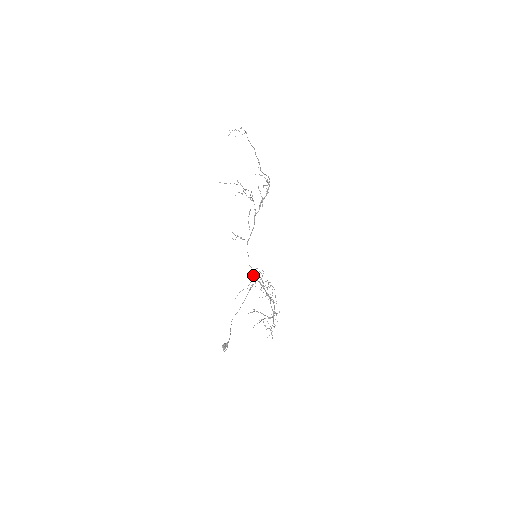
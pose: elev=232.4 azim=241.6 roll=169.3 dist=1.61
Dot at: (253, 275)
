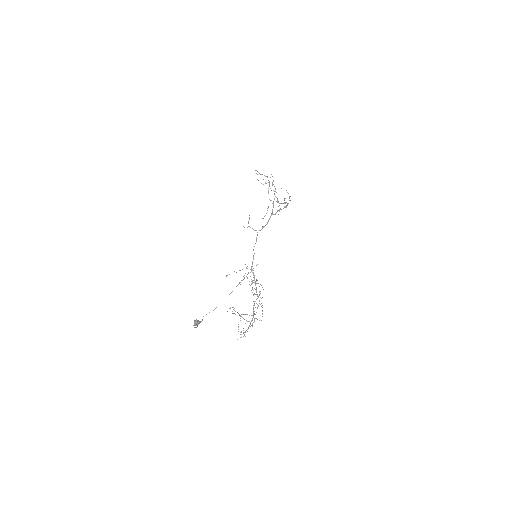
Dot at: occluded
